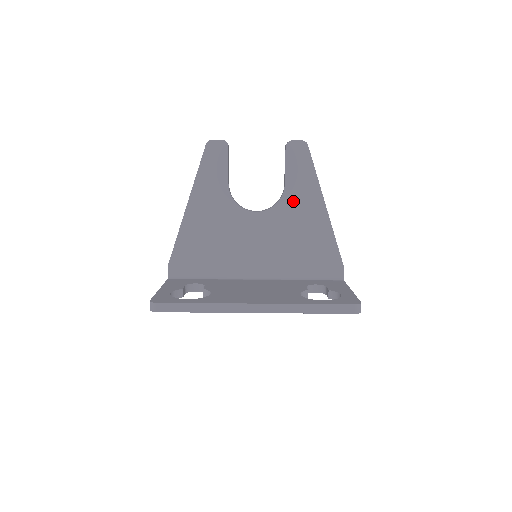
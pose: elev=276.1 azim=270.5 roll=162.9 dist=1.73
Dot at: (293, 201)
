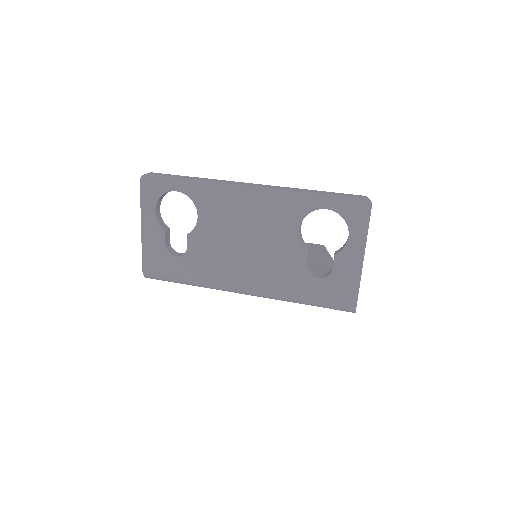
Dot at: occluded
